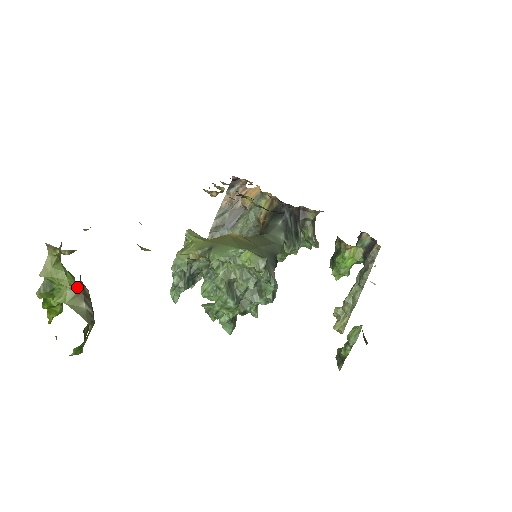
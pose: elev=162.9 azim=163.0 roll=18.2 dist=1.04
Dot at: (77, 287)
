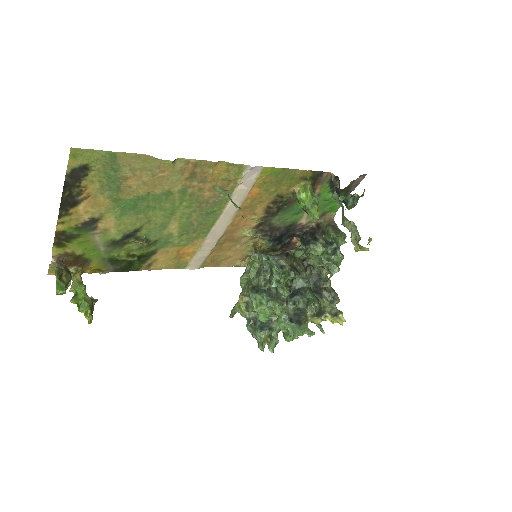
Dot at: (56, 262)
